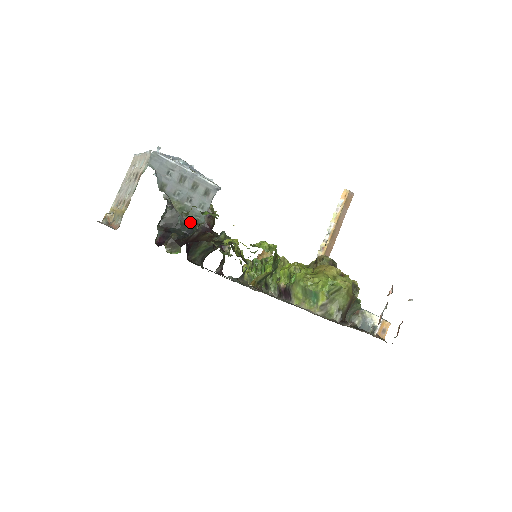
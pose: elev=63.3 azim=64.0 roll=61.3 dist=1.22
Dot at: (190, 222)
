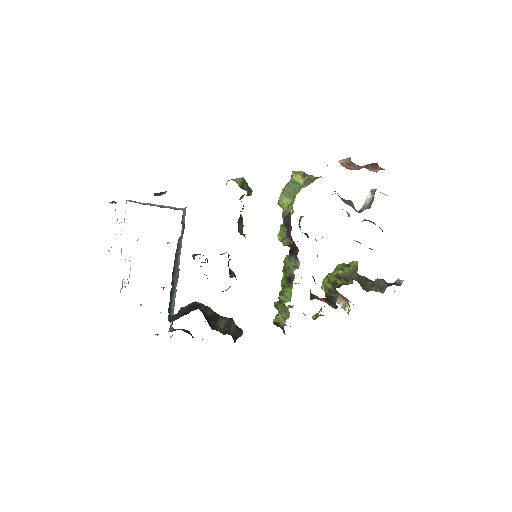
Dot at: (196, 305)
